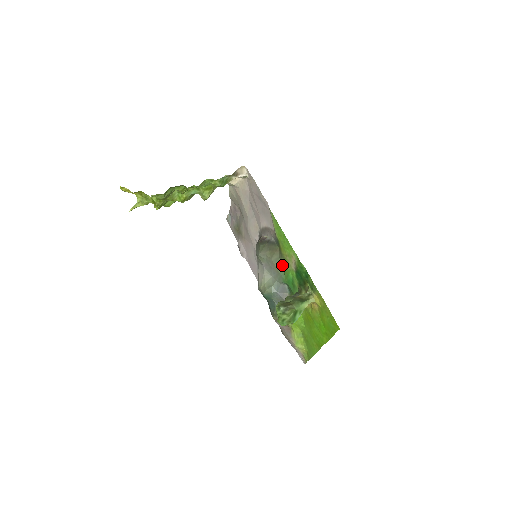
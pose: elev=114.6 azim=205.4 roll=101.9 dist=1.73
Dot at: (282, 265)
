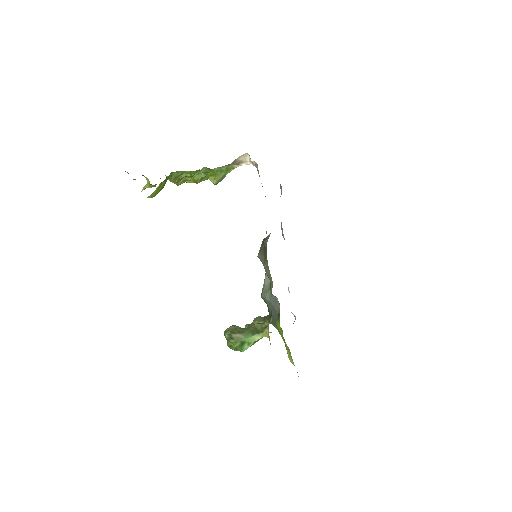
Dot at: occluded
